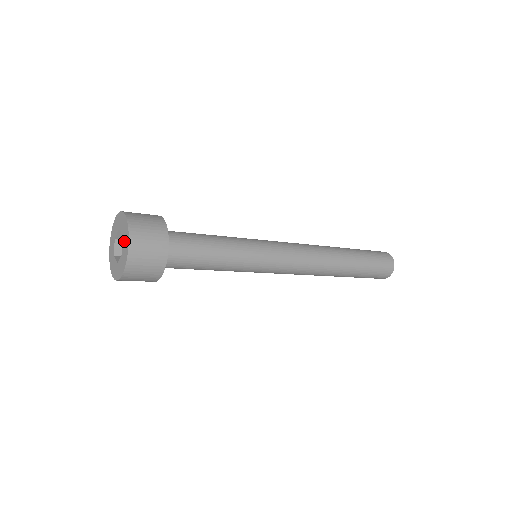
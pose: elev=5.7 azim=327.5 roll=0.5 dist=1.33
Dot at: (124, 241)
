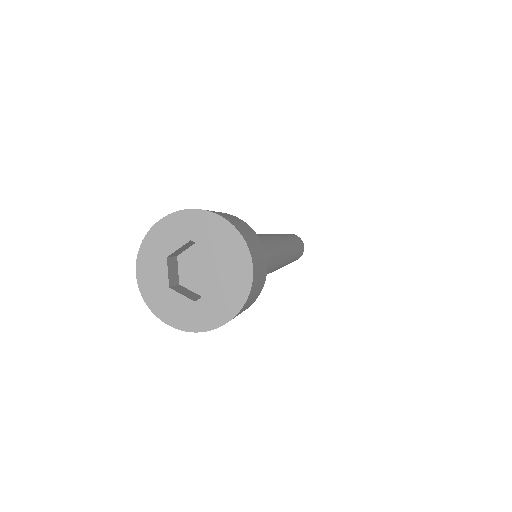
Dot at: (228, 265)
